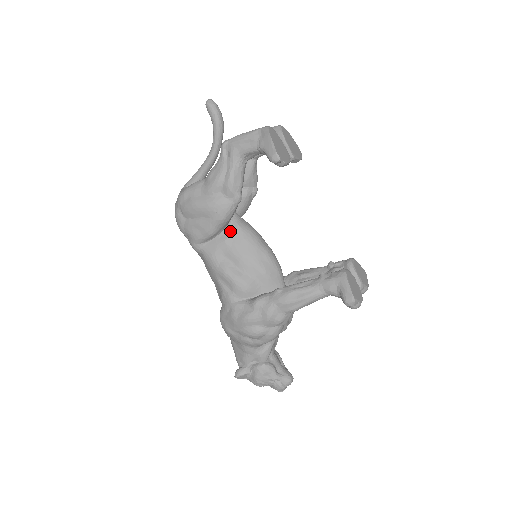
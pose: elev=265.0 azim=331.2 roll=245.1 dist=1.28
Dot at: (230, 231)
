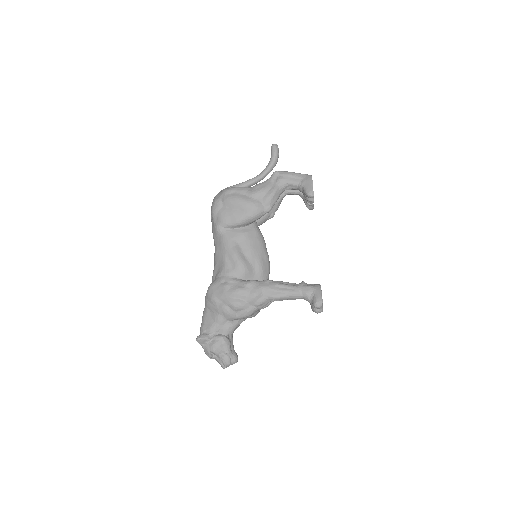
Dot at: (250, 229)
